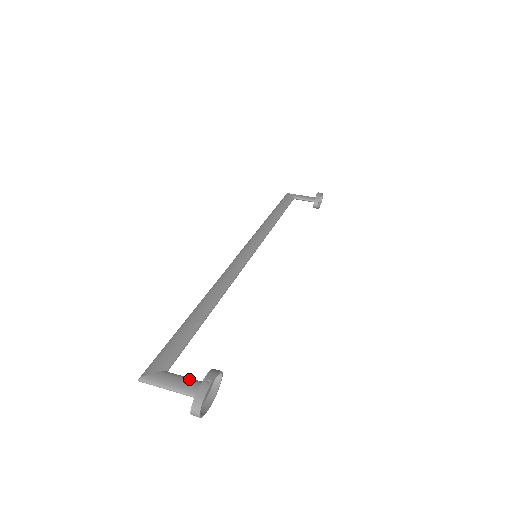
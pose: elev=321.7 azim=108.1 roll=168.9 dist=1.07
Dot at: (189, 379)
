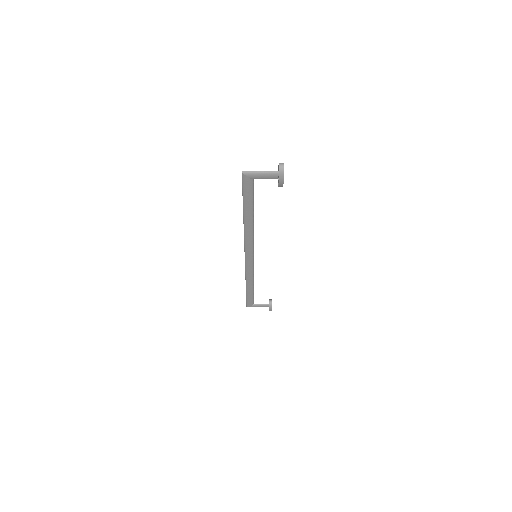
Dot at: (268, 176)
